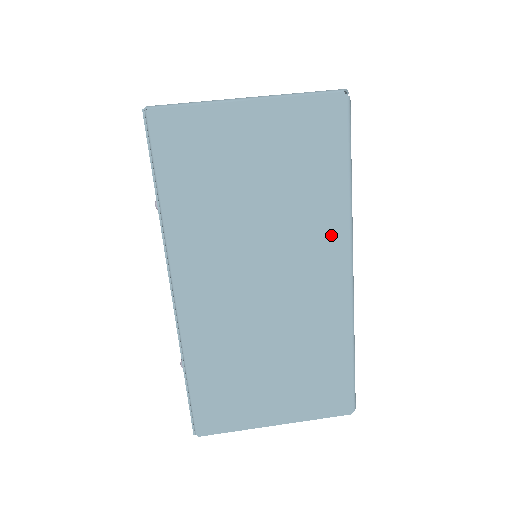
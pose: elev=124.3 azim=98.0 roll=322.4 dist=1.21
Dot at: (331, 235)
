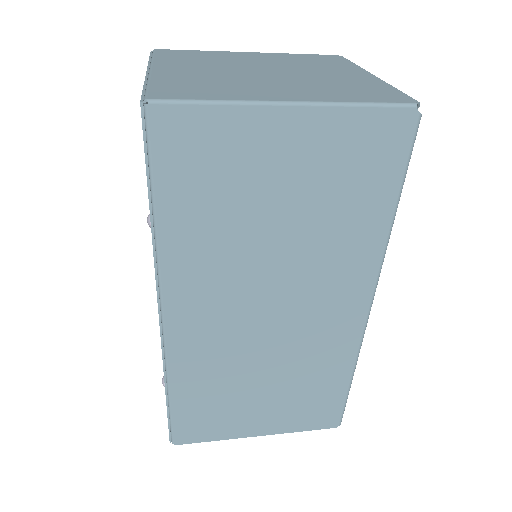
Dot at: (357, 269)
